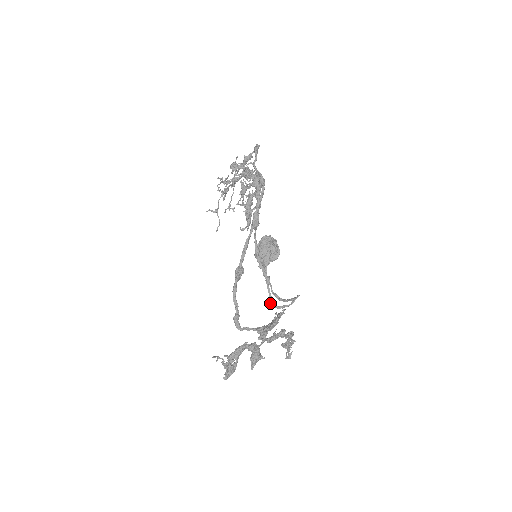
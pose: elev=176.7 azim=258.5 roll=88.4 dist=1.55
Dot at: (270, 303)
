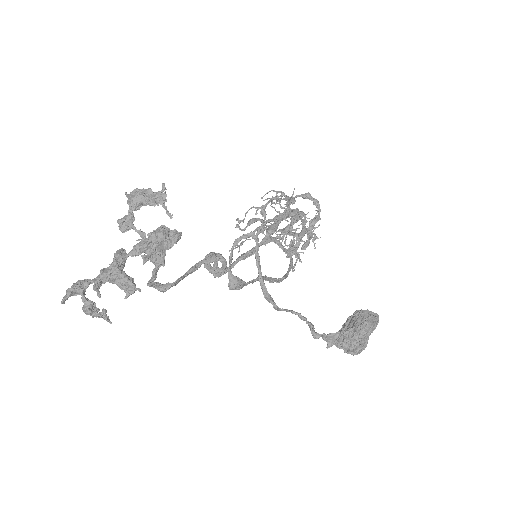
Dot at: (235, 286)
